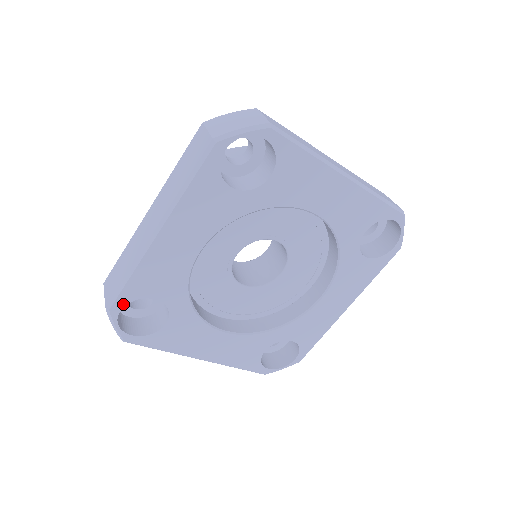
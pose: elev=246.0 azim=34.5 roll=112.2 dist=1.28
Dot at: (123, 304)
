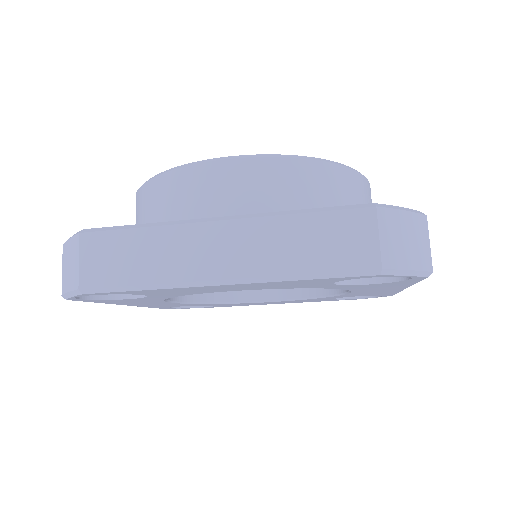
Dot at: occluded
